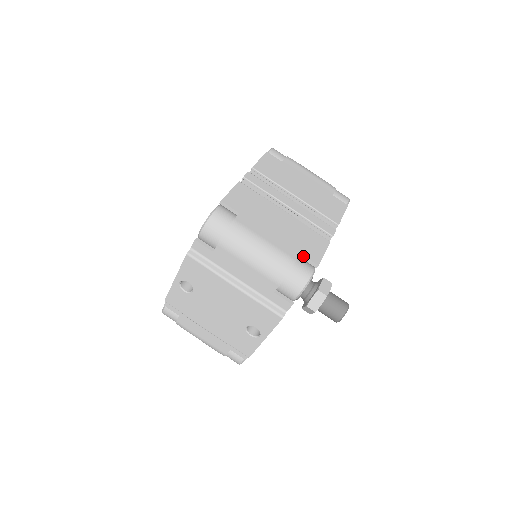
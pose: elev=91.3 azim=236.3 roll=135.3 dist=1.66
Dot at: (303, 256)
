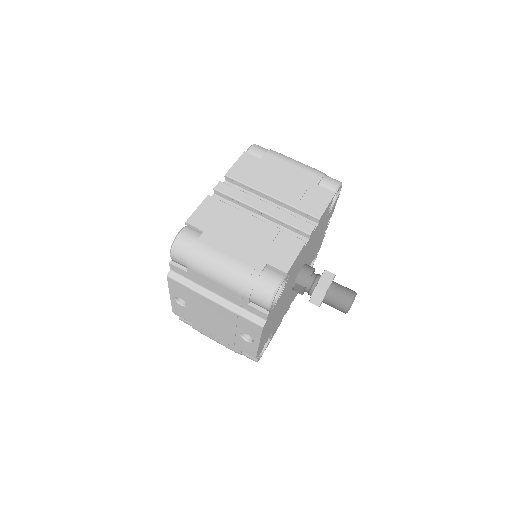
Dot at: (270, 265)
